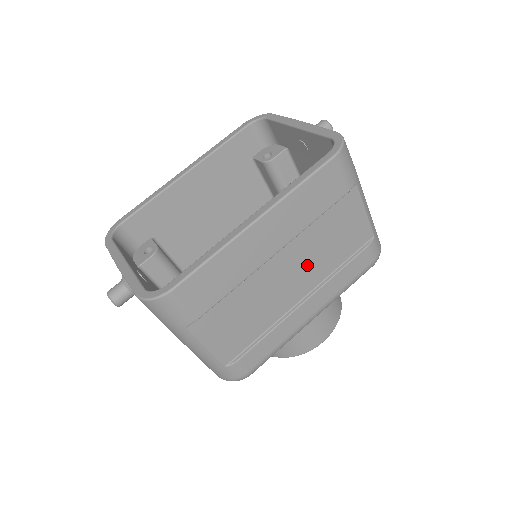
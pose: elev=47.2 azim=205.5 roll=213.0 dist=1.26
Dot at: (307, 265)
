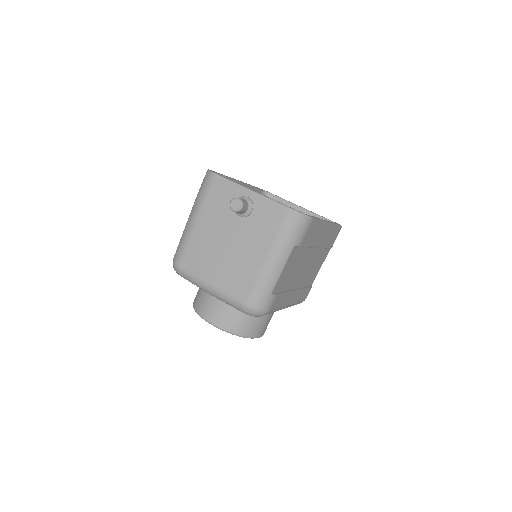
Dot at: (307, 270)
